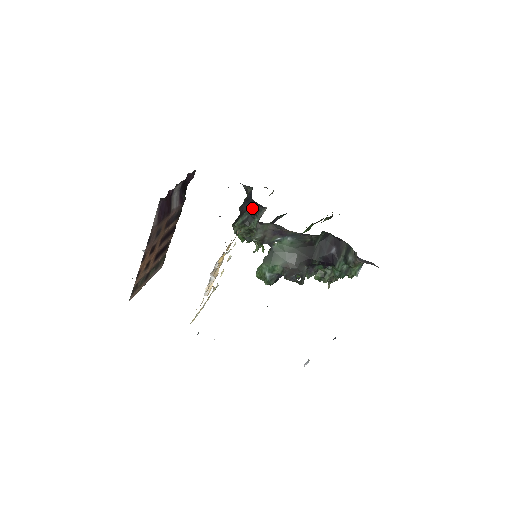
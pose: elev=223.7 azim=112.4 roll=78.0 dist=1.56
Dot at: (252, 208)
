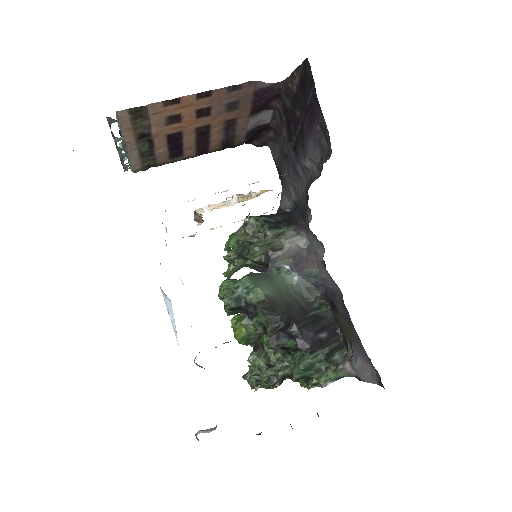
Dot at: (287, 219)
